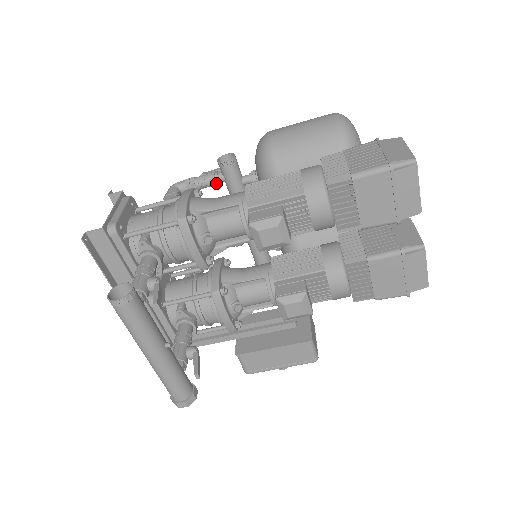
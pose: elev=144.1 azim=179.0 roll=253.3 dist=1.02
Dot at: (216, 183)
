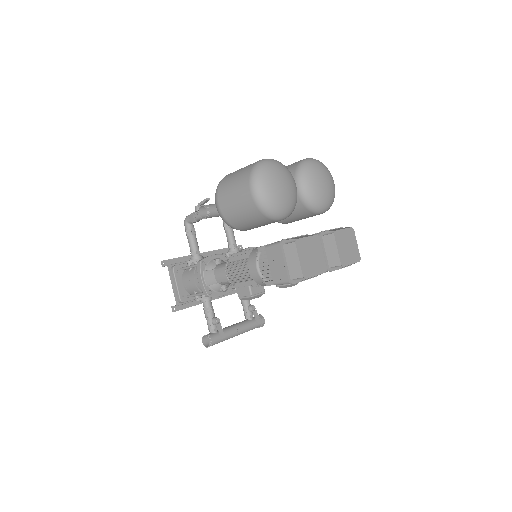
Dot at: occluded
